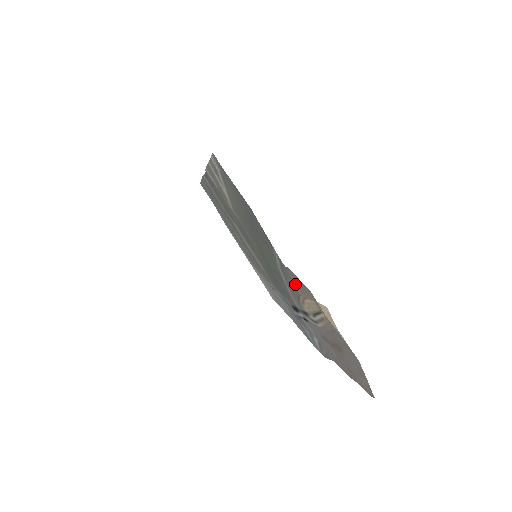
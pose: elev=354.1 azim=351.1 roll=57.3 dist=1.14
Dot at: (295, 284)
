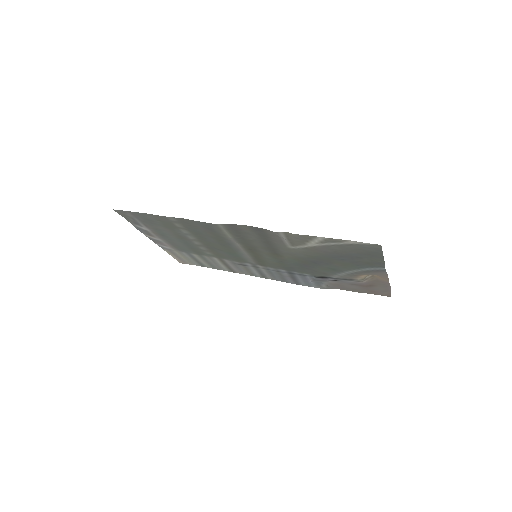
Dot at: (371, 274)
